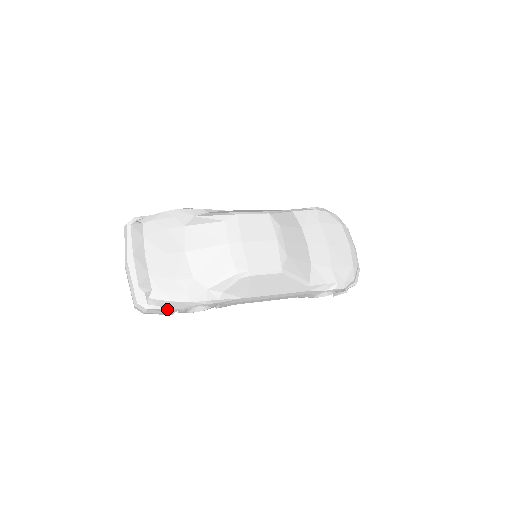
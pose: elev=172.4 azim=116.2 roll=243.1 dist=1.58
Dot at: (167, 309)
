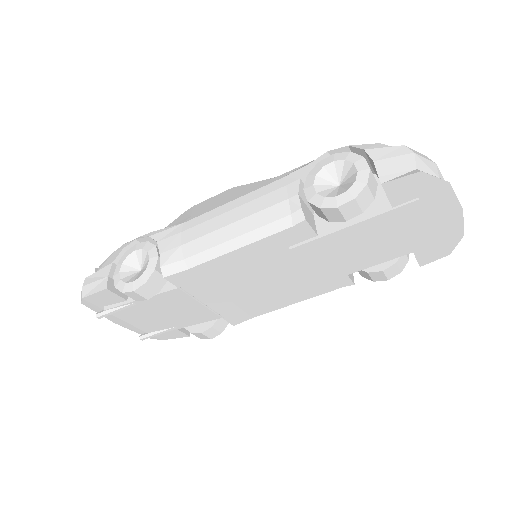
Dot at: (102, 270)
